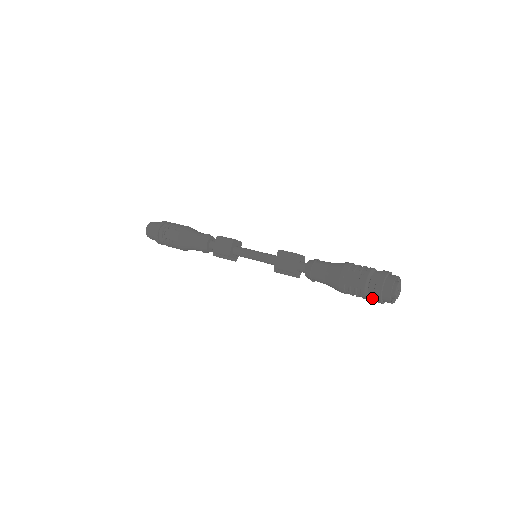
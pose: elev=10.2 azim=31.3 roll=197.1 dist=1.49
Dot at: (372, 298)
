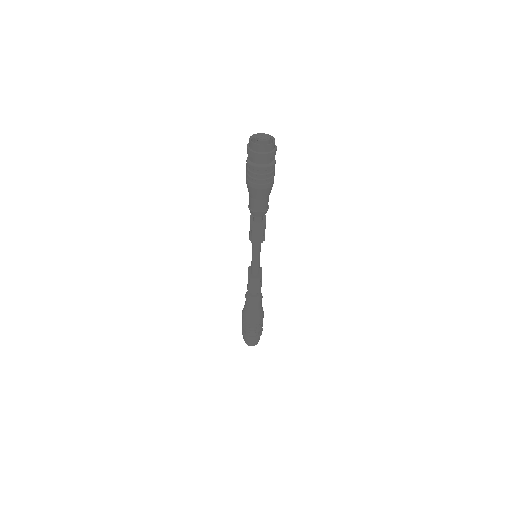
Dot at: (255, 160)
